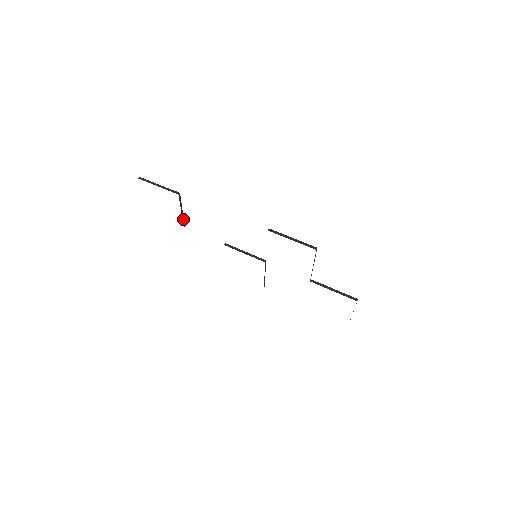
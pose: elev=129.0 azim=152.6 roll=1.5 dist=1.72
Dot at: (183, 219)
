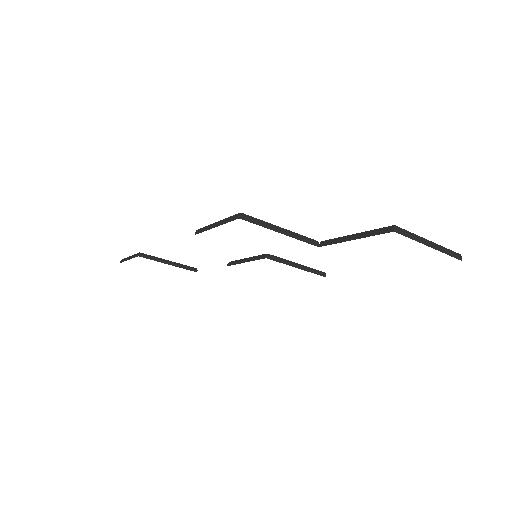
Dot at: (184, 267)
